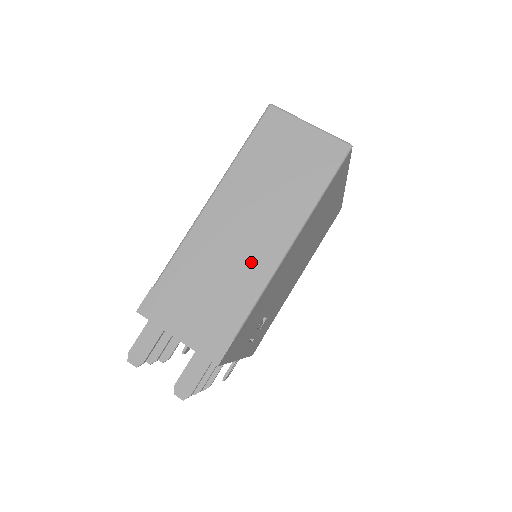
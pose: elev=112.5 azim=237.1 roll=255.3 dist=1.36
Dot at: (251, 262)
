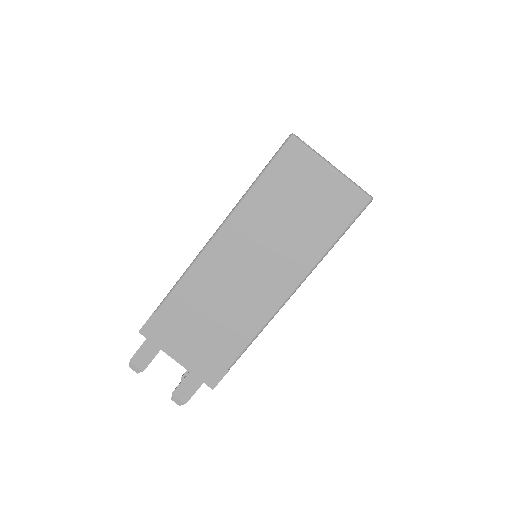
Dot at: (253, 303)
